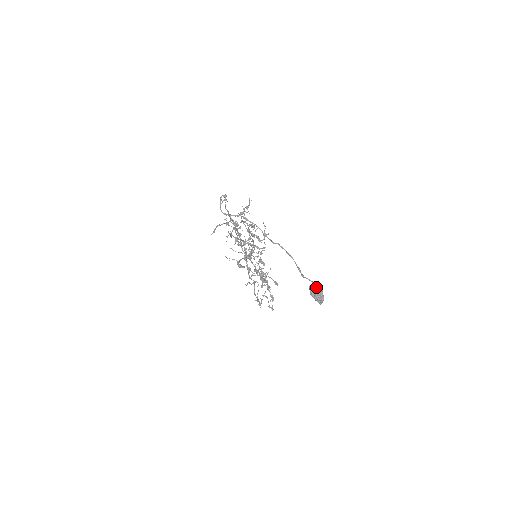
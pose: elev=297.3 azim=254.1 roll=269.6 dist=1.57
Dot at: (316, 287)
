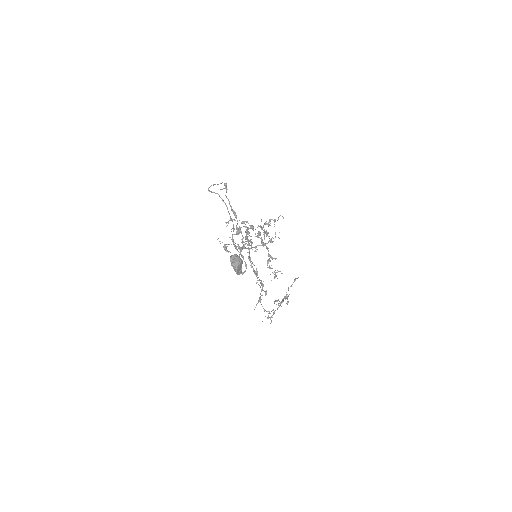
Dot at: (236, 256)
